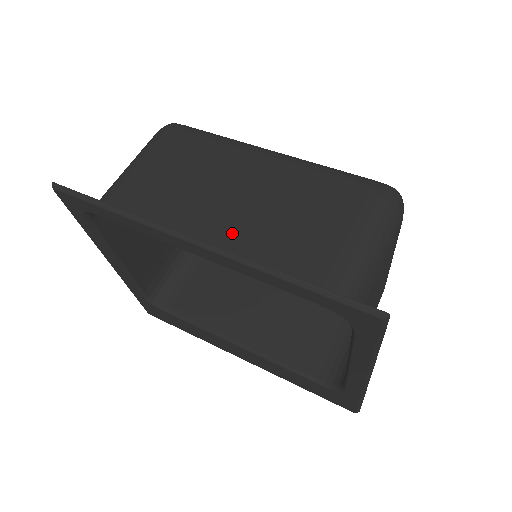
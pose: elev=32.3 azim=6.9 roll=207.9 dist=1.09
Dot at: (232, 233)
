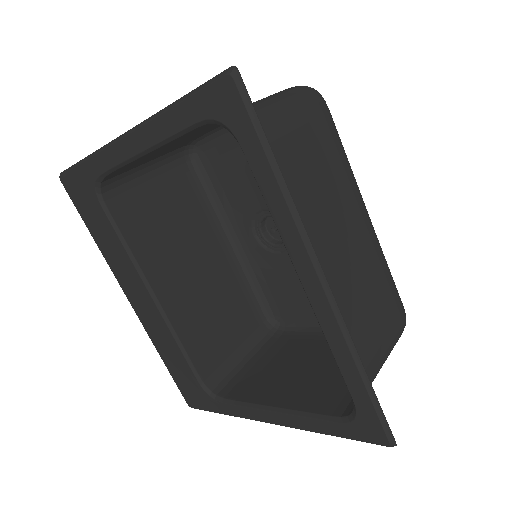
Dot at: (328, 280)
